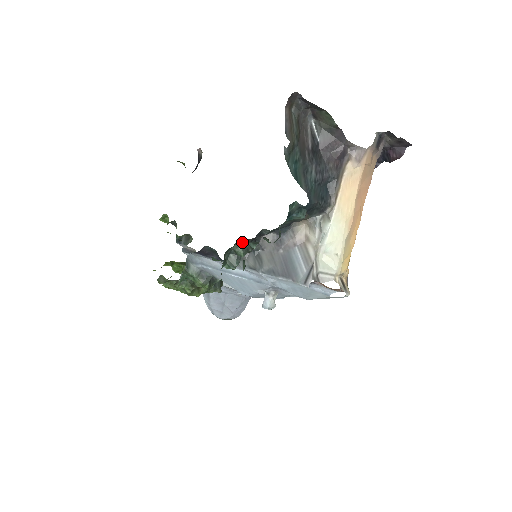
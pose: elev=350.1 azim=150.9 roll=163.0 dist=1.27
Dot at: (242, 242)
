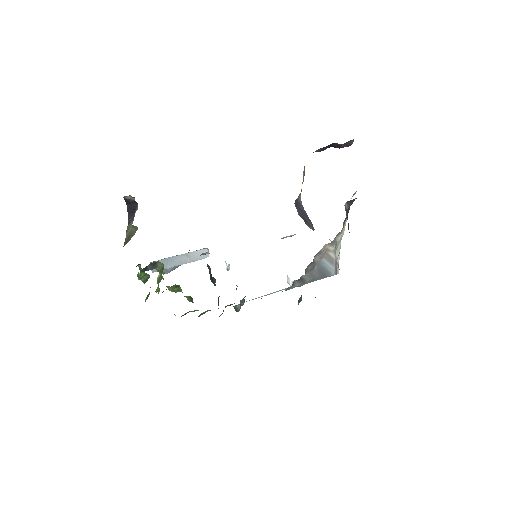
Dot at: occluded
